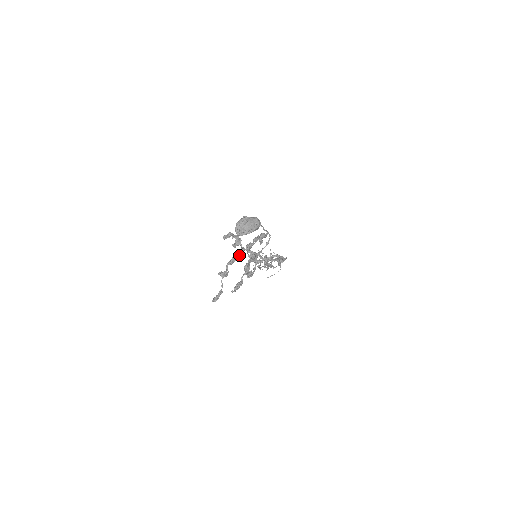
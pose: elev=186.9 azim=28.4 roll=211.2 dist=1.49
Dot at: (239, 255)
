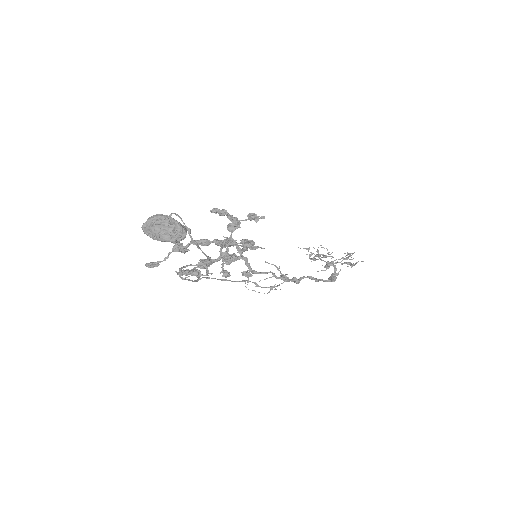
Dot at: (216, 242)
